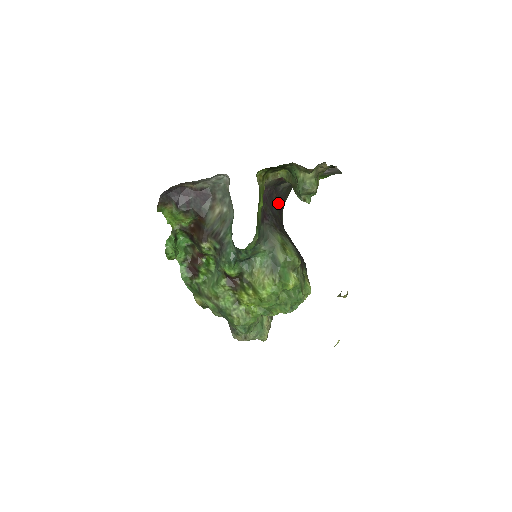
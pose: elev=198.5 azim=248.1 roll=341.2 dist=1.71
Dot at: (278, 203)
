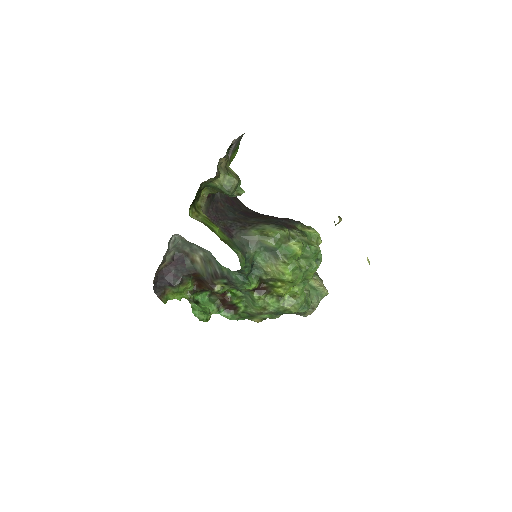
Dot at: (229, 205)
